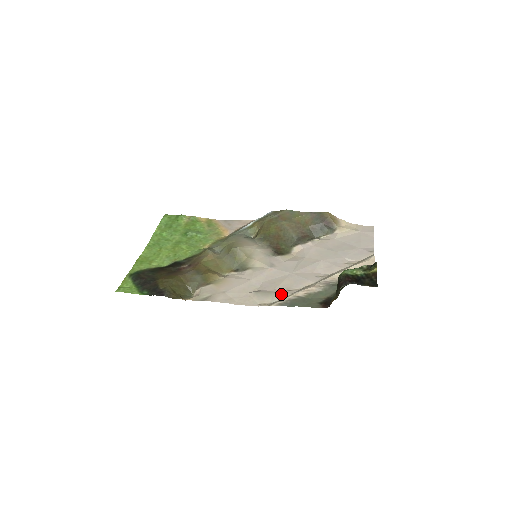
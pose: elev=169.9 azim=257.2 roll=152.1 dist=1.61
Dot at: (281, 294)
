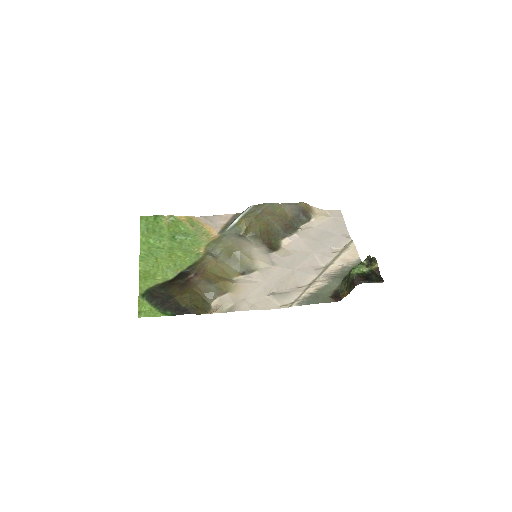
Dot at: (295, 293)
